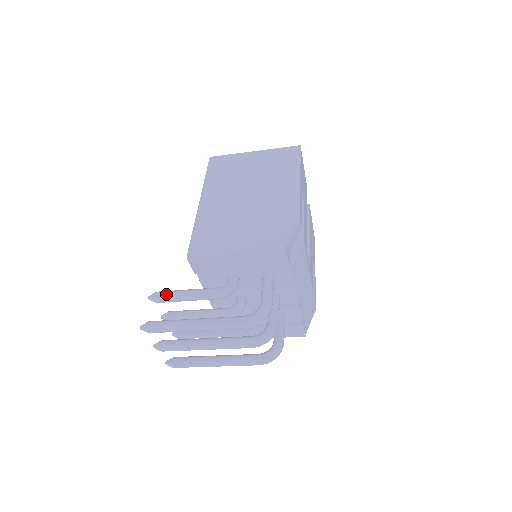
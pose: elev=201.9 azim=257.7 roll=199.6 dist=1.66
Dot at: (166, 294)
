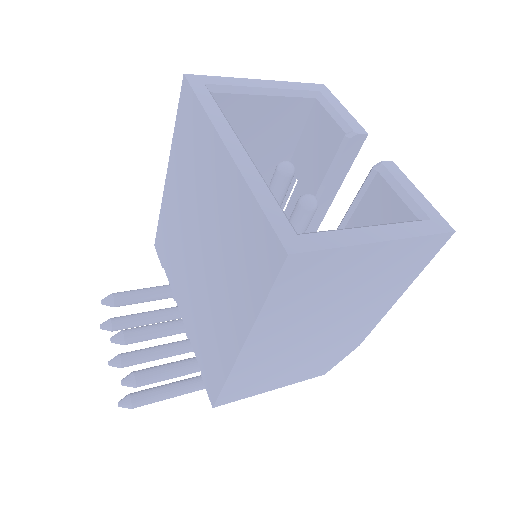
Dot at: occluded
